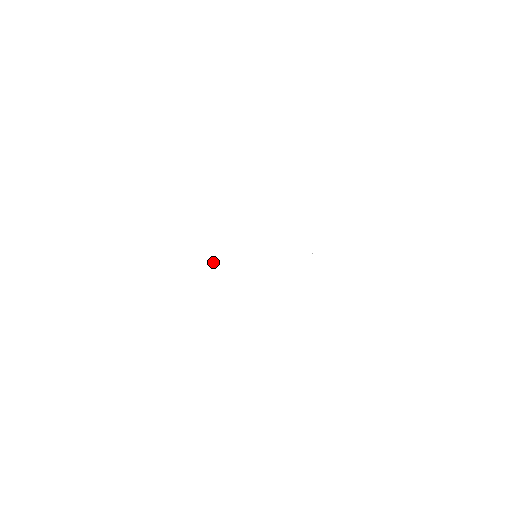
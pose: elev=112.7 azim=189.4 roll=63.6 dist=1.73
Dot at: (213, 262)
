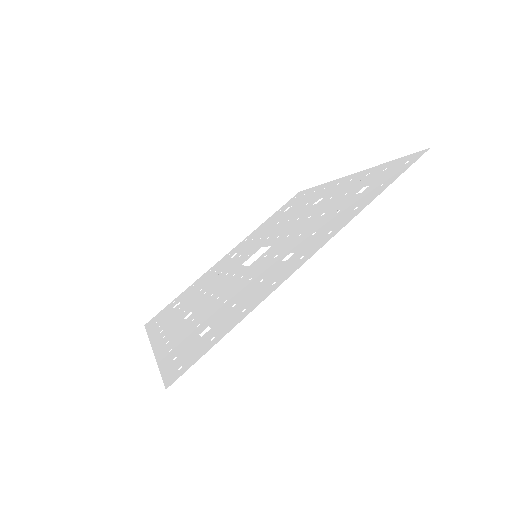
Dot at: occluded
